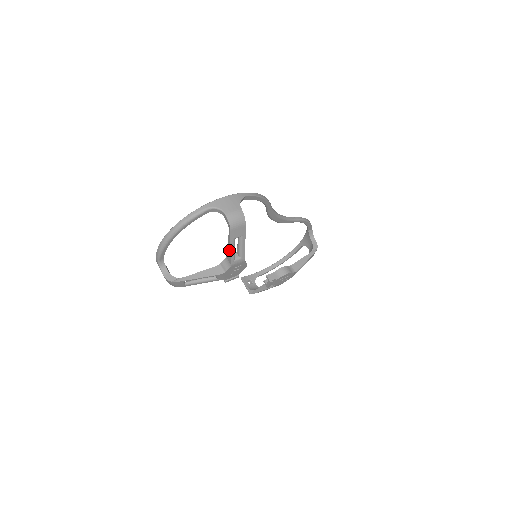
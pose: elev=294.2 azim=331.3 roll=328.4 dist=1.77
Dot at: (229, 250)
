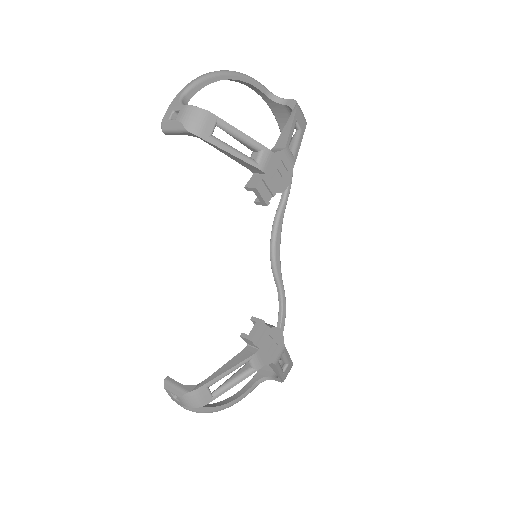
Dot at: (286, 131)
